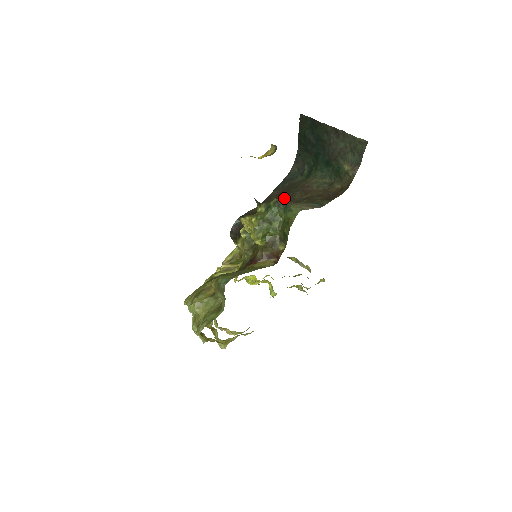
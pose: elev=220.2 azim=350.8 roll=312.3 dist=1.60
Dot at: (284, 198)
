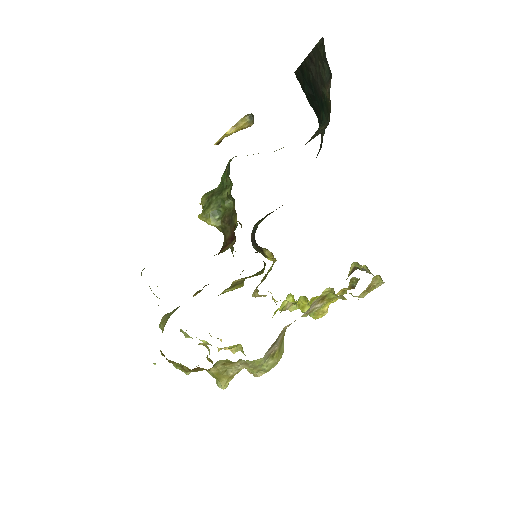
Dot at: occluded
